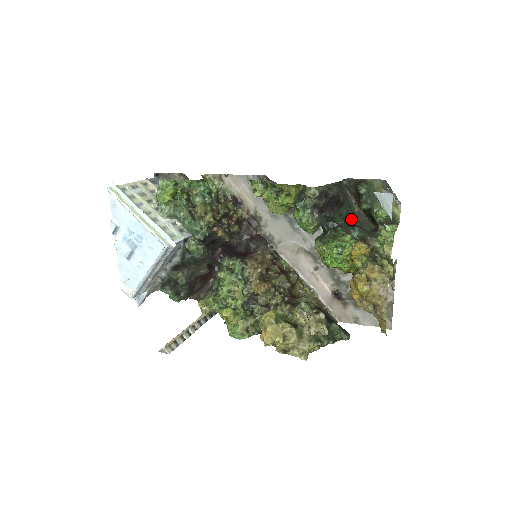
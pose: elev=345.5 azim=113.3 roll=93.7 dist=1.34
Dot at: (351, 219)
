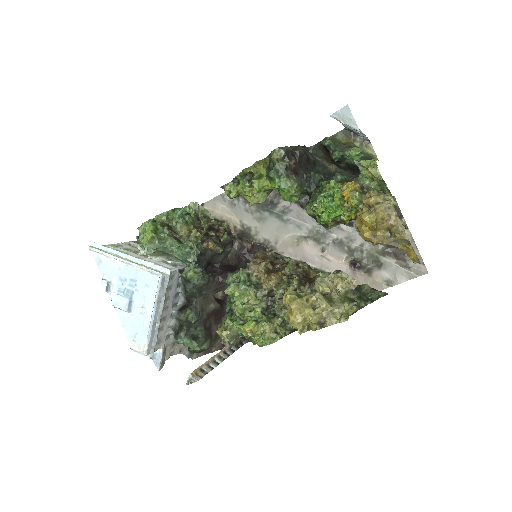
Dot at: (330, 174)
